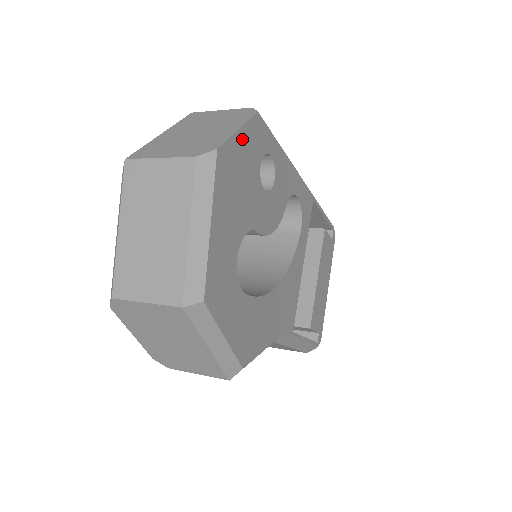
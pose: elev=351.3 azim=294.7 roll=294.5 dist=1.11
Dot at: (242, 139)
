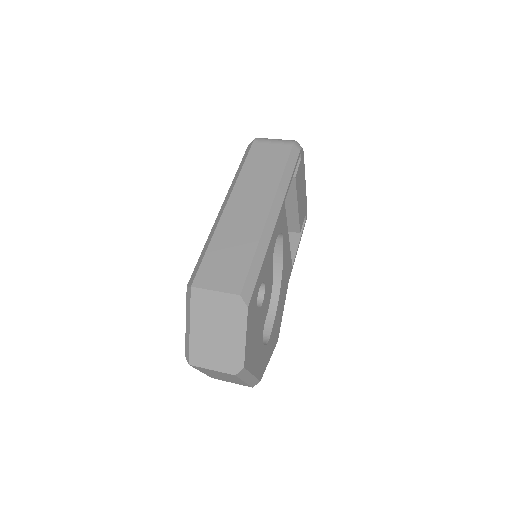
Dot at: (248, 334)
